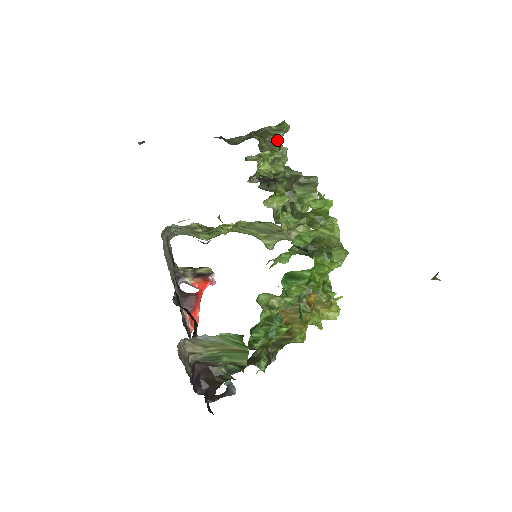
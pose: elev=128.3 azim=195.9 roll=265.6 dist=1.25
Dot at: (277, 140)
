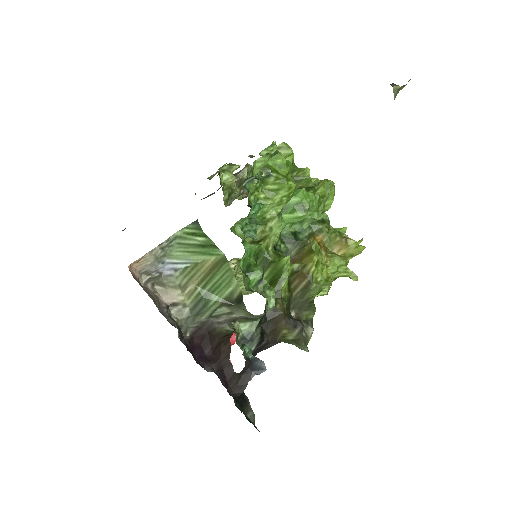
Dot at: (245, 176)
